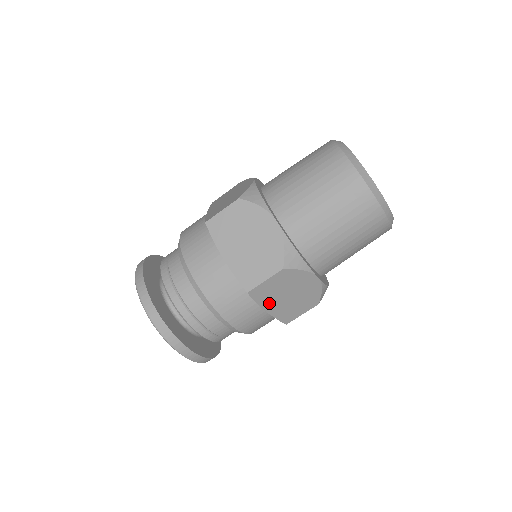
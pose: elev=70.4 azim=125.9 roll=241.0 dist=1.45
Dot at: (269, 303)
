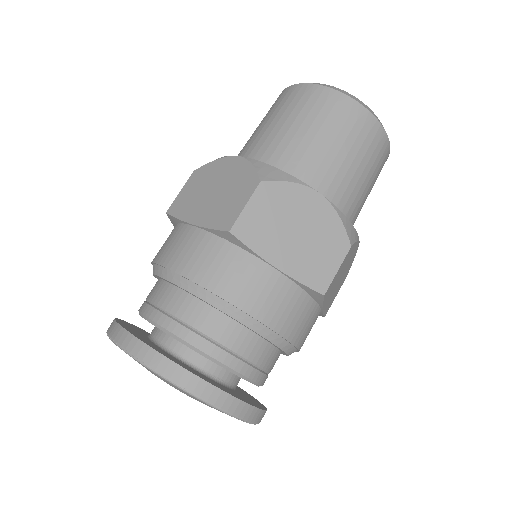
Dot at: (328, 298)
